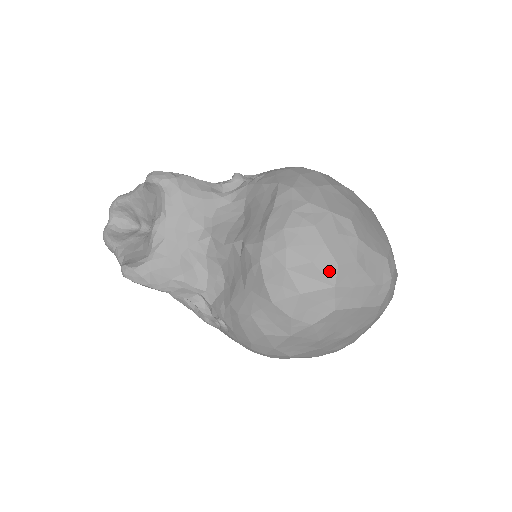
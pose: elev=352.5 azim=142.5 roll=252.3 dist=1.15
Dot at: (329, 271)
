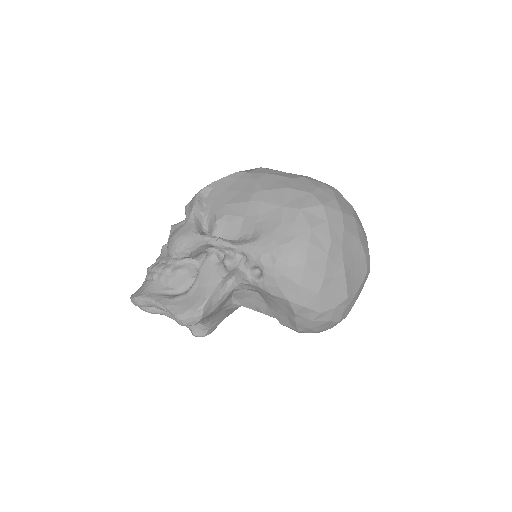
Dot at: occluded
